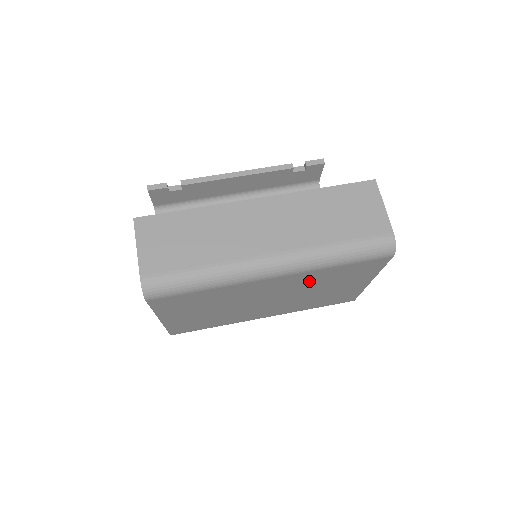
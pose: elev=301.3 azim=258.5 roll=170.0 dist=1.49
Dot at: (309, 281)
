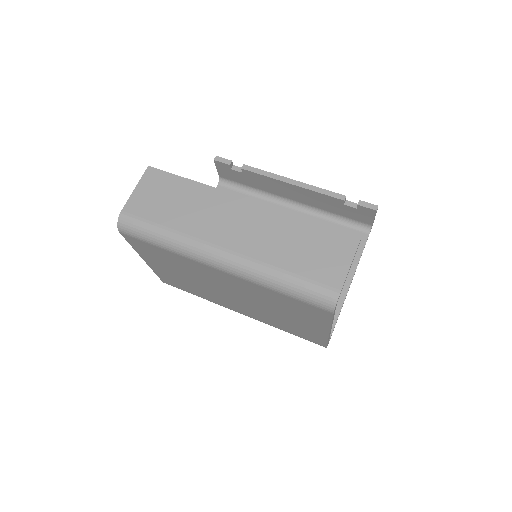
Dot at: (259, 294)
